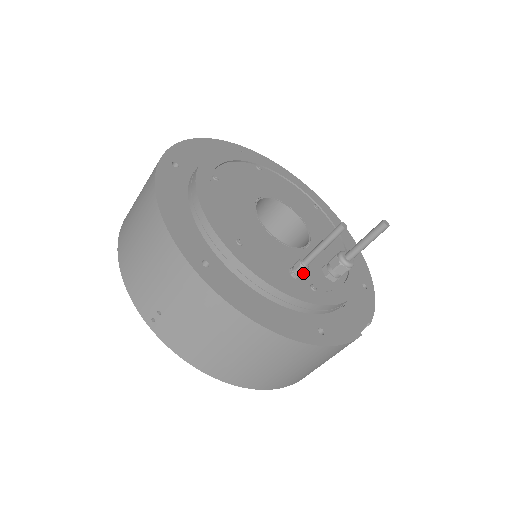
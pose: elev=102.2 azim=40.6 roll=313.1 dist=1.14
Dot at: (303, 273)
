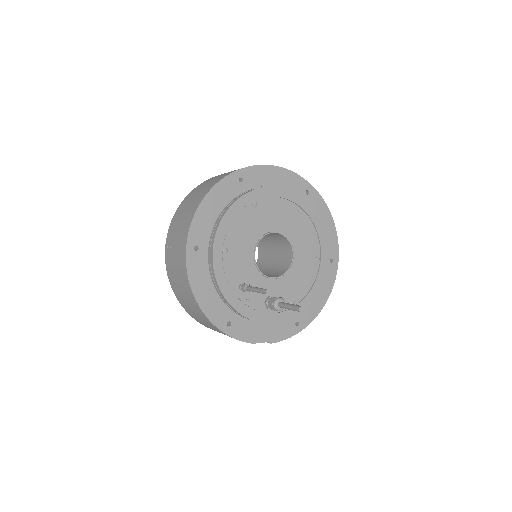
Dot at: occluded
